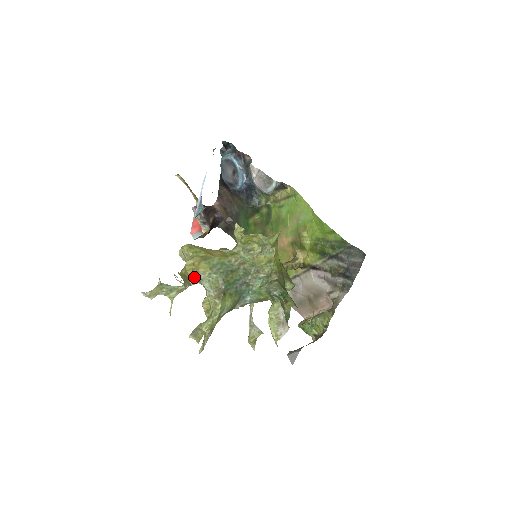
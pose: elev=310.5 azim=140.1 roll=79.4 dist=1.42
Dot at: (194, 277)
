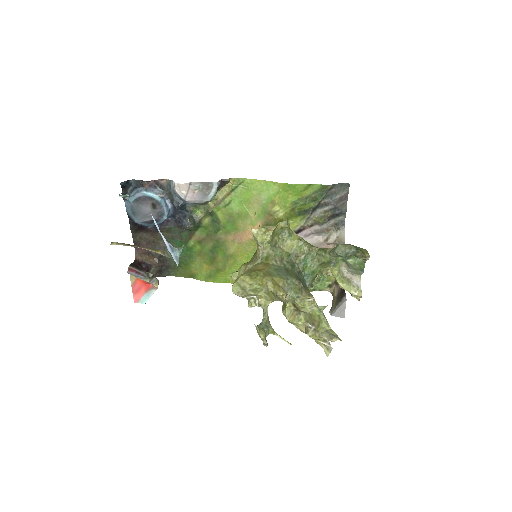
Dot at: occluded
